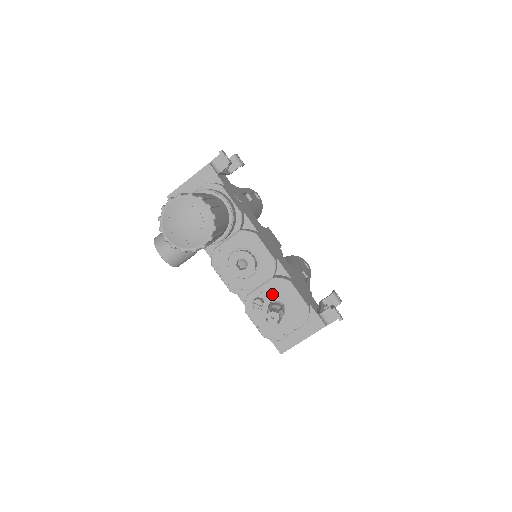
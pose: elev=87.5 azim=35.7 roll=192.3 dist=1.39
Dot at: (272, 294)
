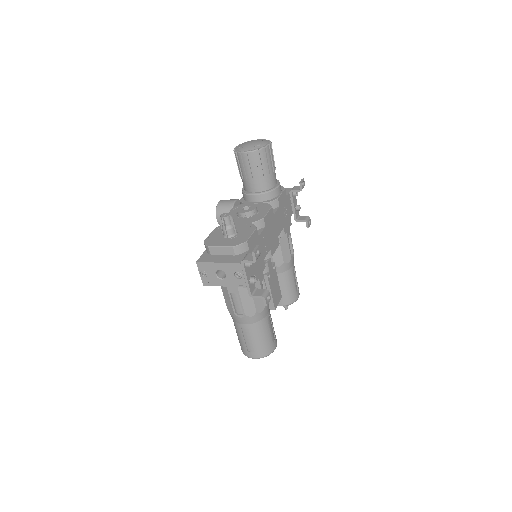
Dot at: (239, 228)
